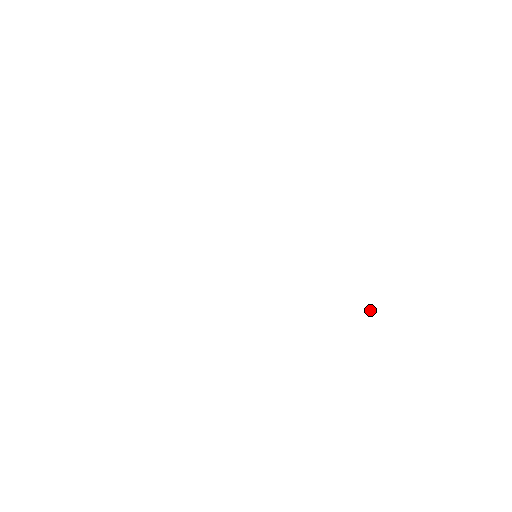
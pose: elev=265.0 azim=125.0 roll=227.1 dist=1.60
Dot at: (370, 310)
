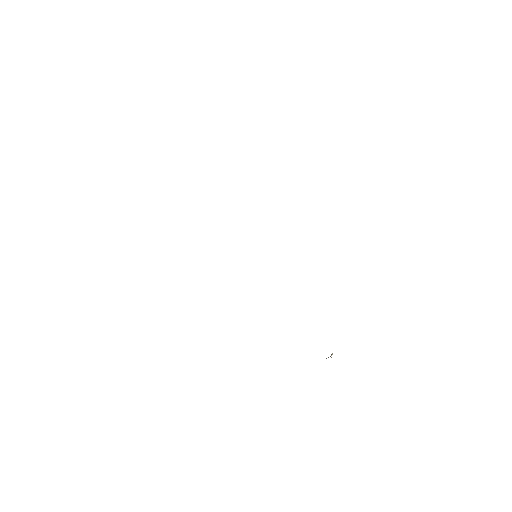
Dot at: occluded
